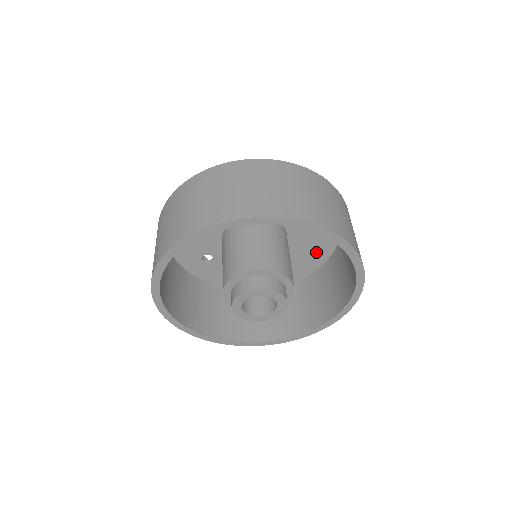
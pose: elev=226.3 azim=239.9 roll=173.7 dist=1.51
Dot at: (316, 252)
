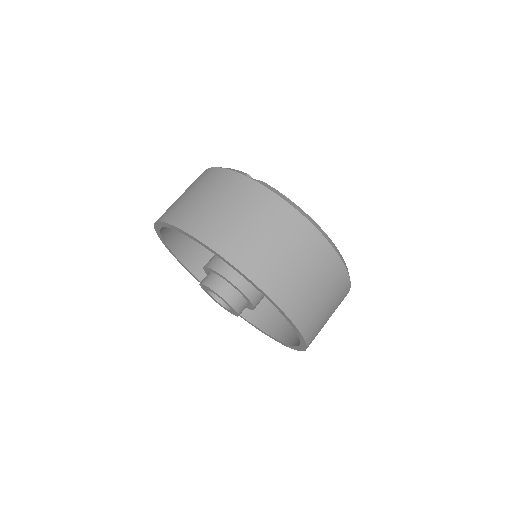
Dot at: occluded
